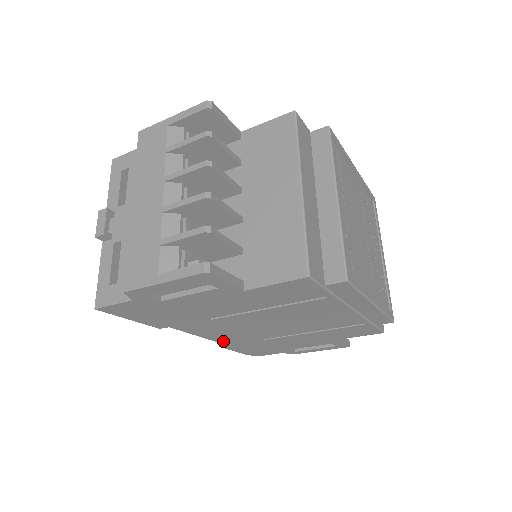
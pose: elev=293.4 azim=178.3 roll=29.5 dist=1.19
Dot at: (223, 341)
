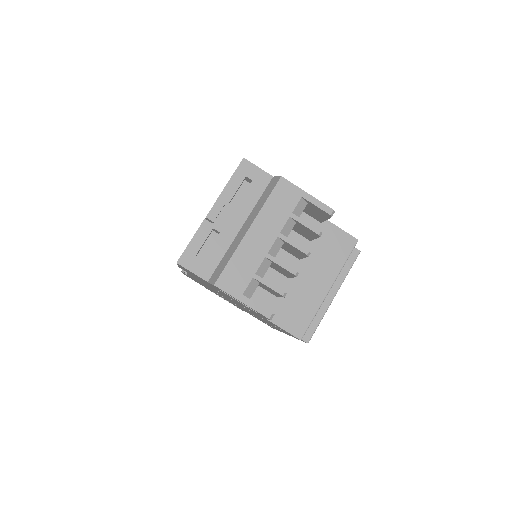
Dot at: occluded
